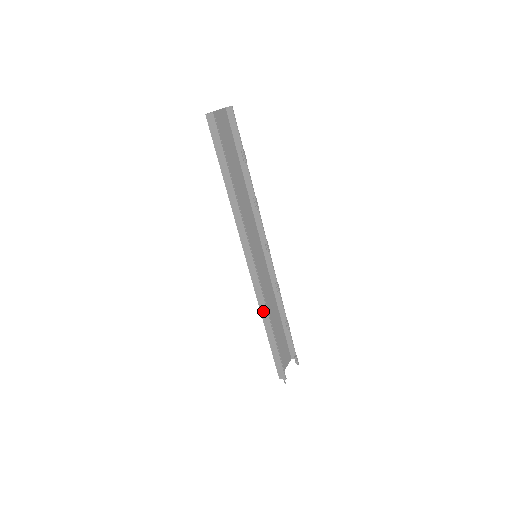
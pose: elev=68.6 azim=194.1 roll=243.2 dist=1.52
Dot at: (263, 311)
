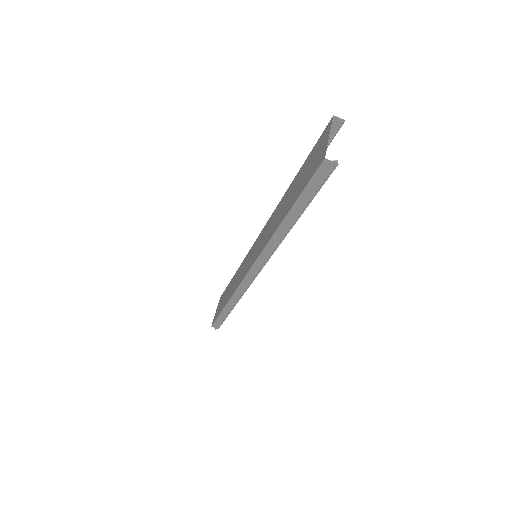
Dot at: (235, 297)
